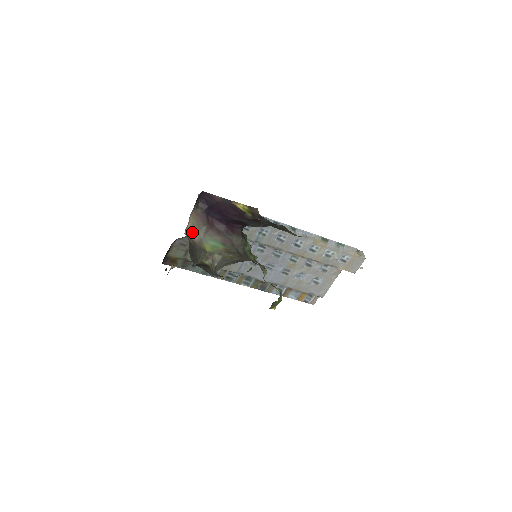
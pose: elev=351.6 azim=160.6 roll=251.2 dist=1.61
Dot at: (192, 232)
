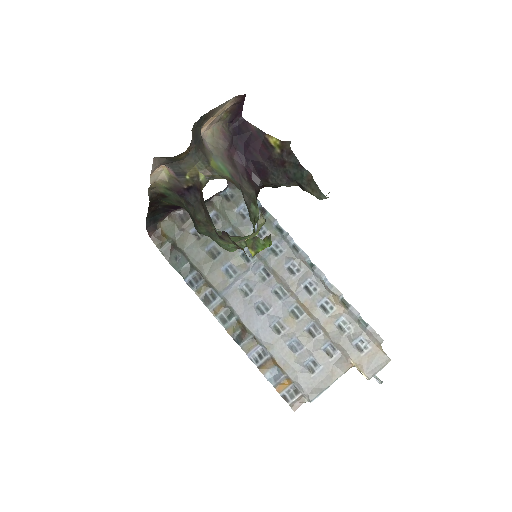
Dot at: (207, 142)
